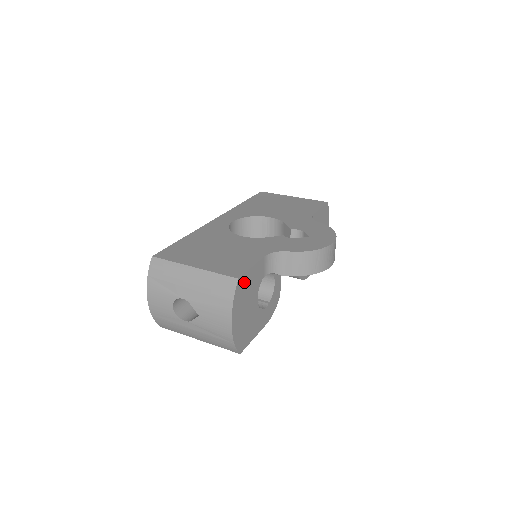
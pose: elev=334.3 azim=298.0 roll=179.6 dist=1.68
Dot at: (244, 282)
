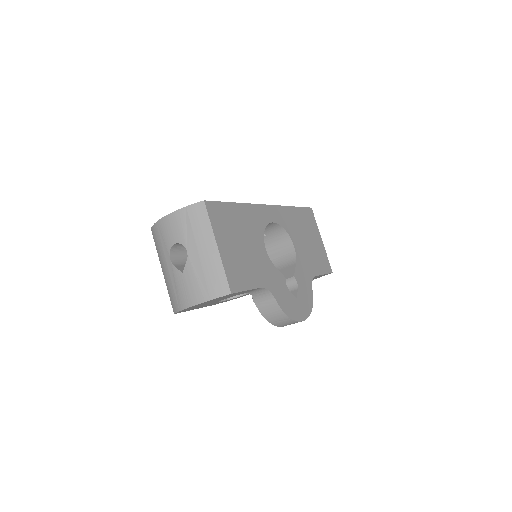
Dot at: (231, 294)
